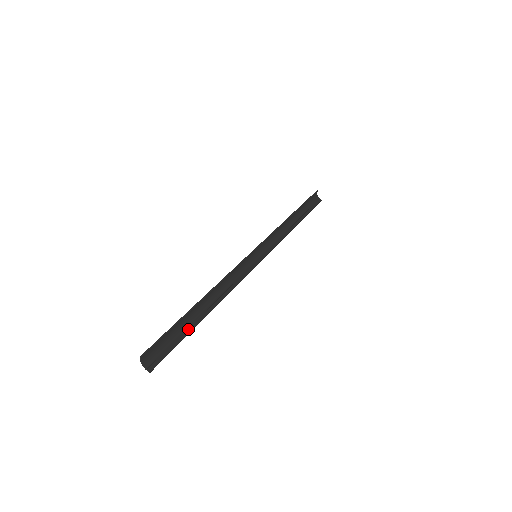
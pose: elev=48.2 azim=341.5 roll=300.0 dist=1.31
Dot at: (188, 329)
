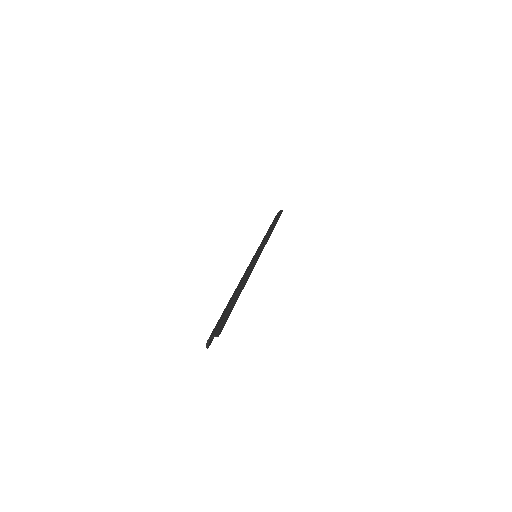
Dot at: occluded
